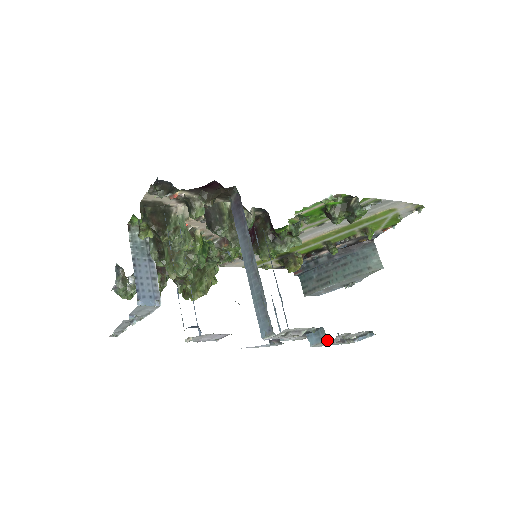
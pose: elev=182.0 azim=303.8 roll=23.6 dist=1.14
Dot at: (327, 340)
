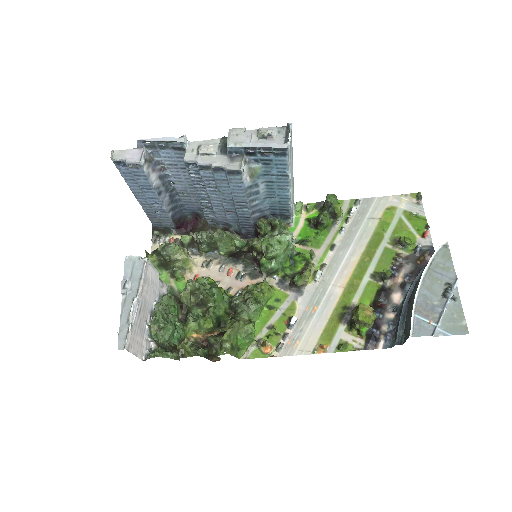
Dot at: (230, 130)
